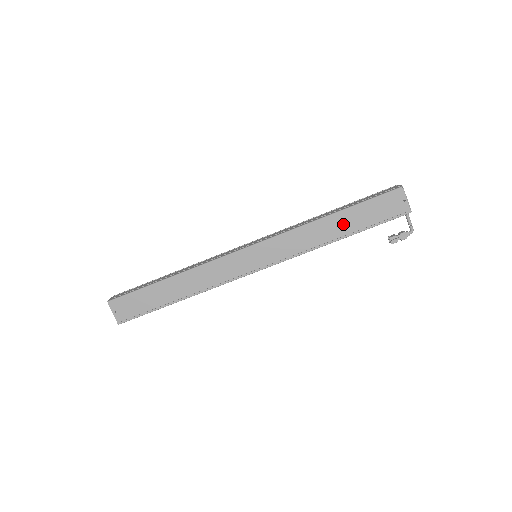
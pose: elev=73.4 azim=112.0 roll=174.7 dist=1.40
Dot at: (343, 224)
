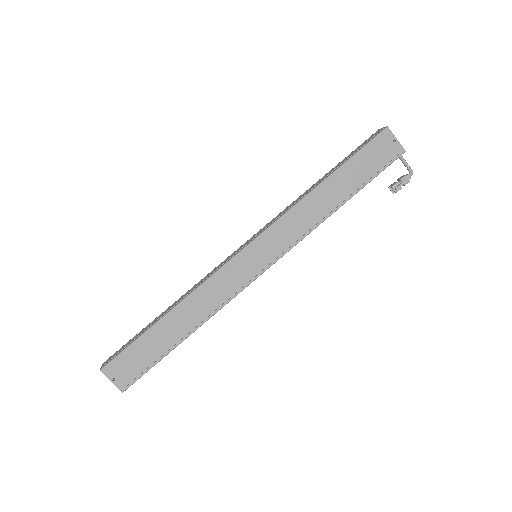
Dot at: (340, 187)
